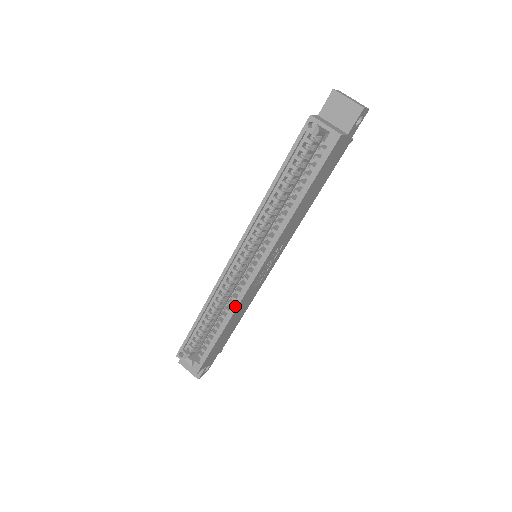
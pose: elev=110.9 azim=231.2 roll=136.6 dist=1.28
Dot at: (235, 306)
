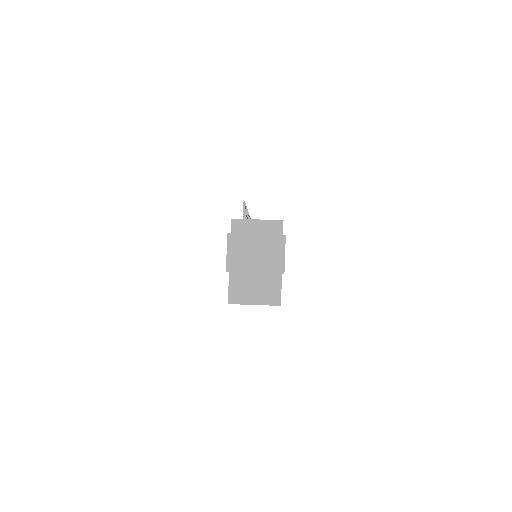
Dot at: occluded
